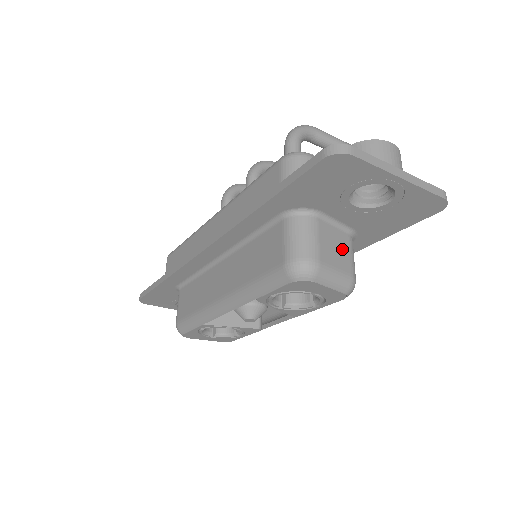
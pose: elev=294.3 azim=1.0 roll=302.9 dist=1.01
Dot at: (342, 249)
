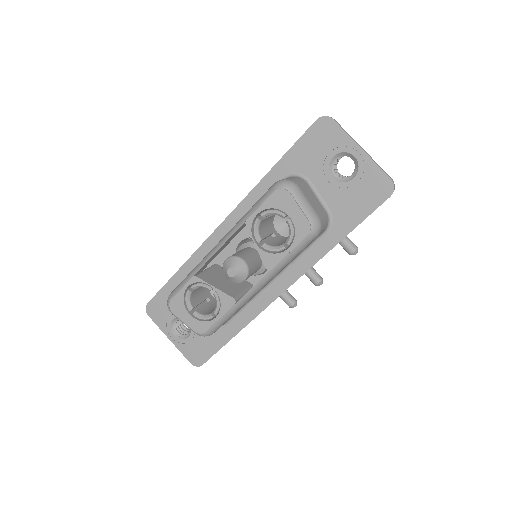
Dot at: (317, 206)
